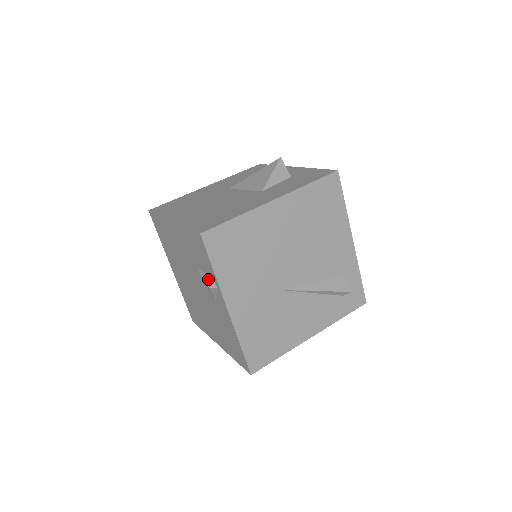
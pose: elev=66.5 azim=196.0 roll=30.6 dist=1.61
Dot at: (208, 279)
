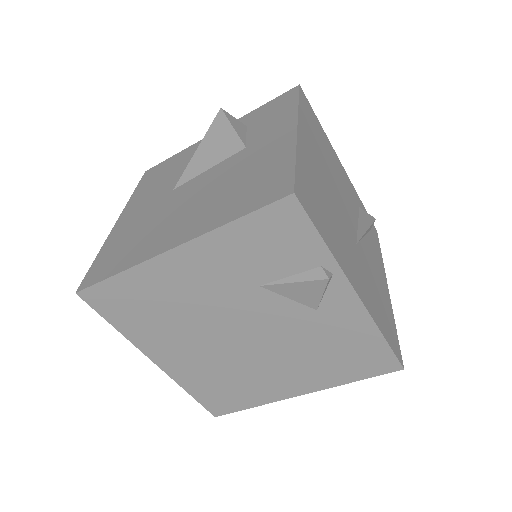
Dot at: (309, 274)
